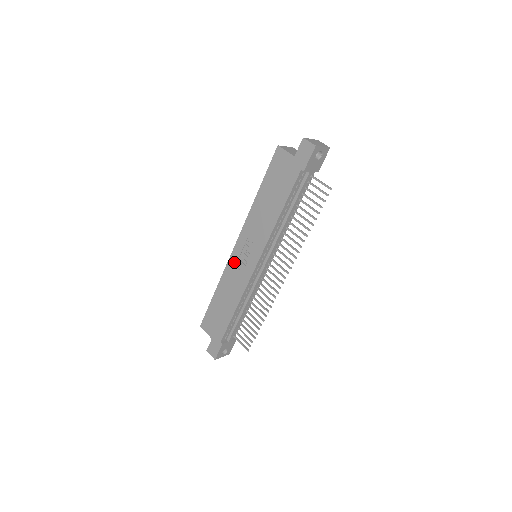
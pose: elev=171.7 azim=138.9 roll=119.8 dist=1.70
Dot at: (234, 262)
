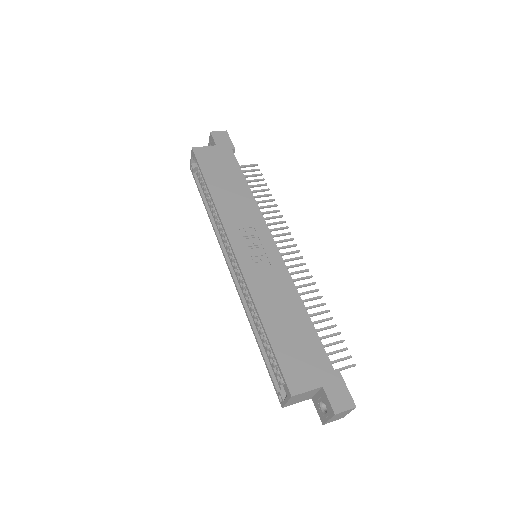
Dot at: (250, 266)
